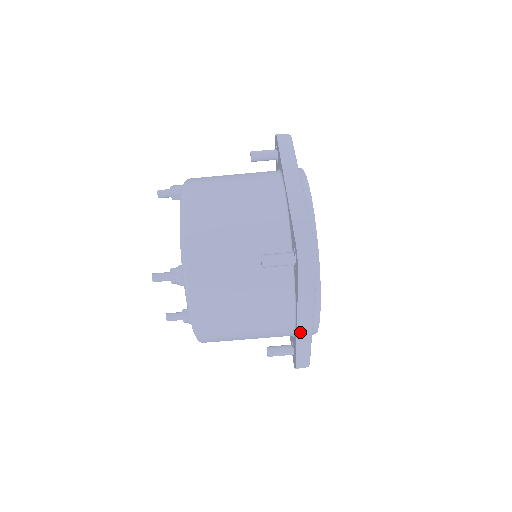
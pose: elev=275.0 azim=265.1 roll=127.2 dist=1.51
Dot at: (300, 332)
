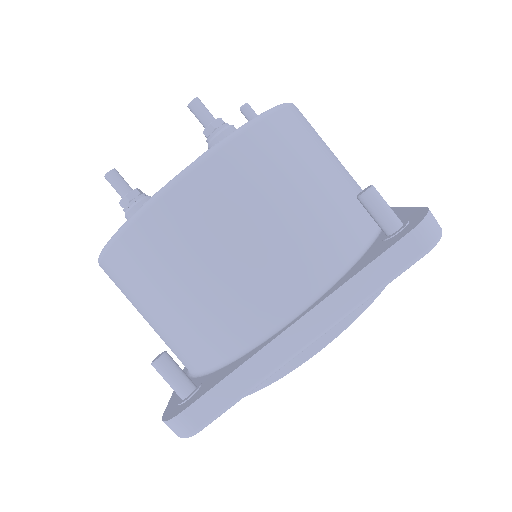
Dot at: (285, 338)
